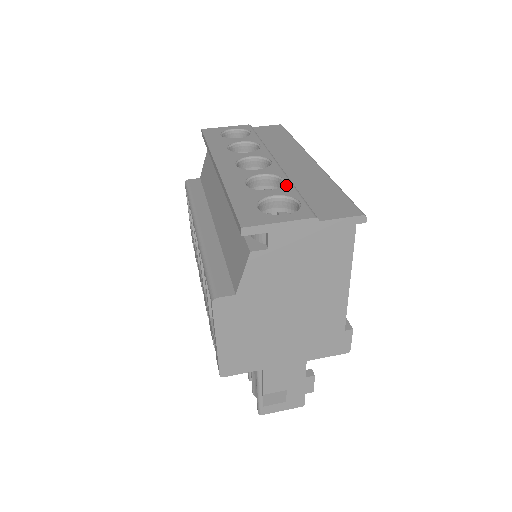
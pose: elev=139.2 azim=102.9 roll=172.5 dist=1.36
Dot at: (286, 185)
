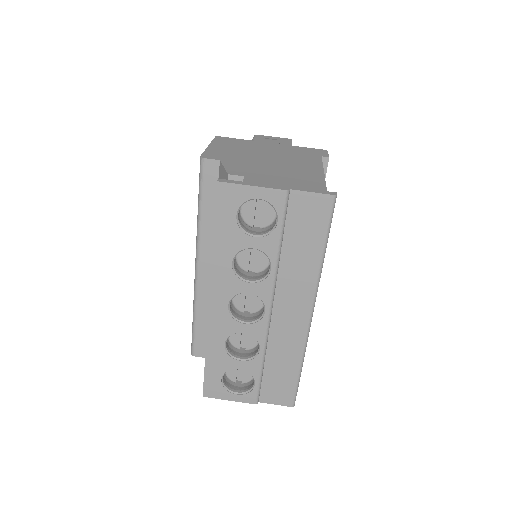
Dot at: (256, 359)
